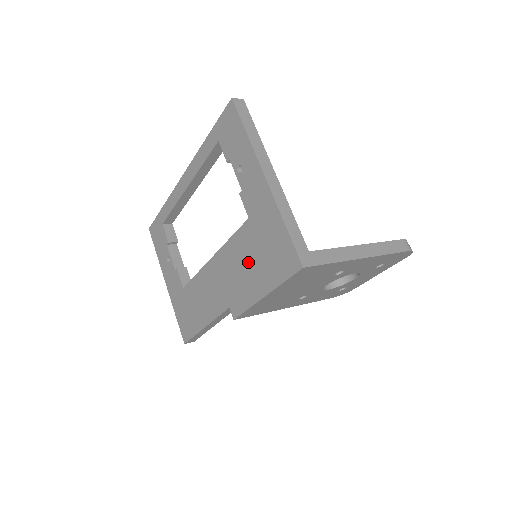
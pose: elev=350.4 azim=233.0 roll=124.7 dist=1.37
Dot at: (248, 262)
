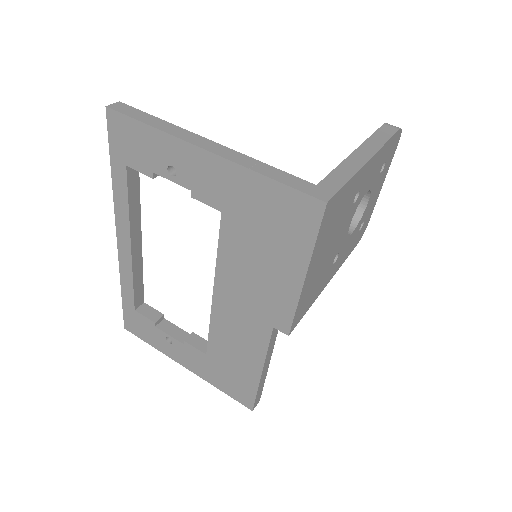
Dot at: (257, 259)
